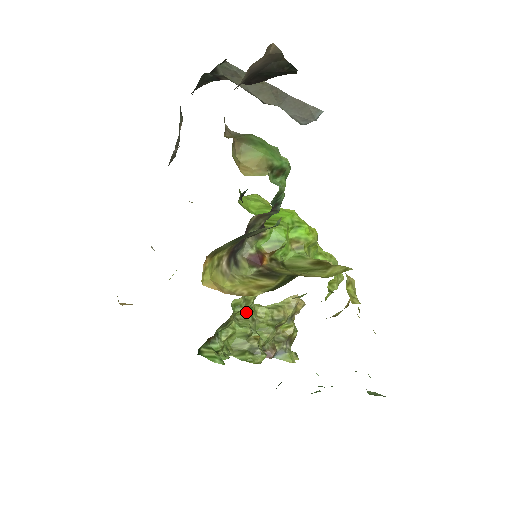
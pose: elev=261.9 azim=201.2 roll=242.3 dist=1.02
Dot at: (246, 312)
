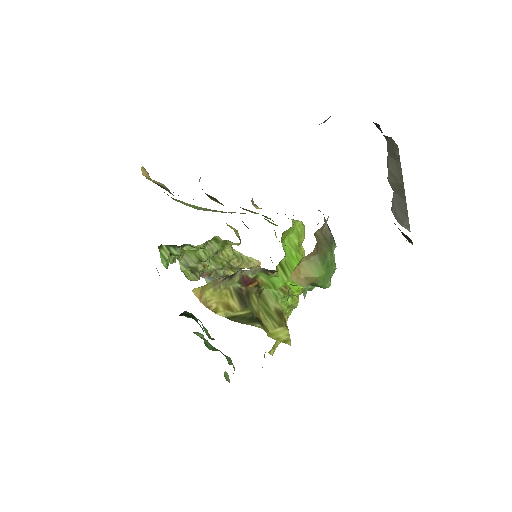
Dot at: (218, 245)
